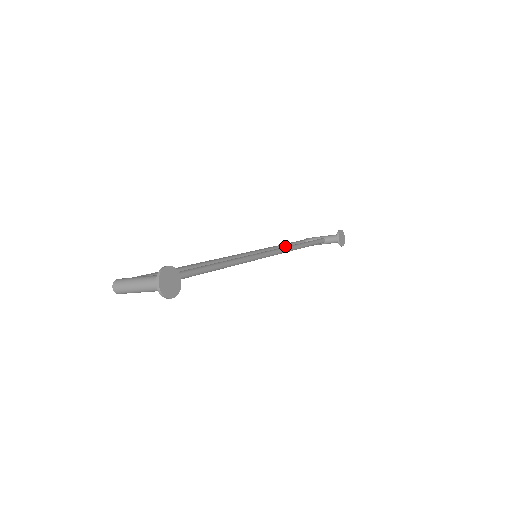
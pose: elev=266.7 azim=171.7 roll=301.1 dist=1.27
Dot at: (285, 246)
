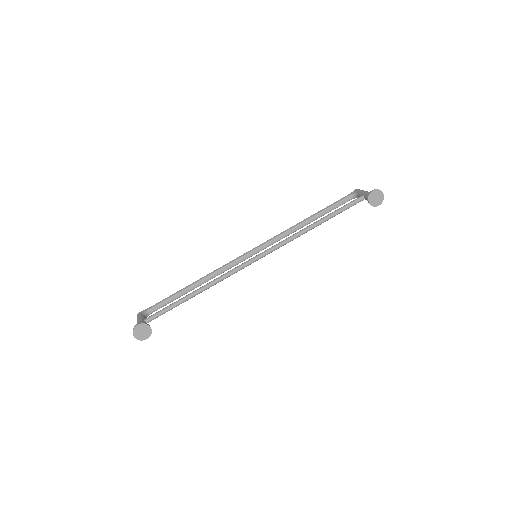
Dot at: (313, 217)
